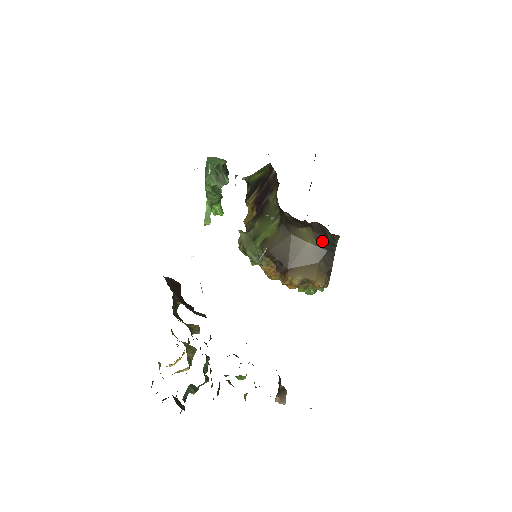
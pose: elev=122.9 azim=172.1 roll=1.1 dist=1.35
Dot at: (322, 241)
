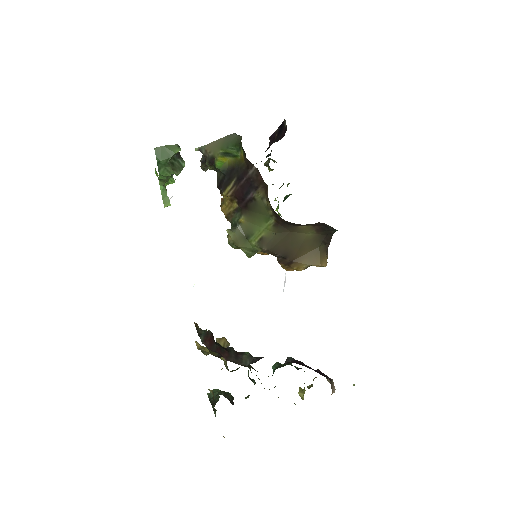
Dot at: (322, 230)
